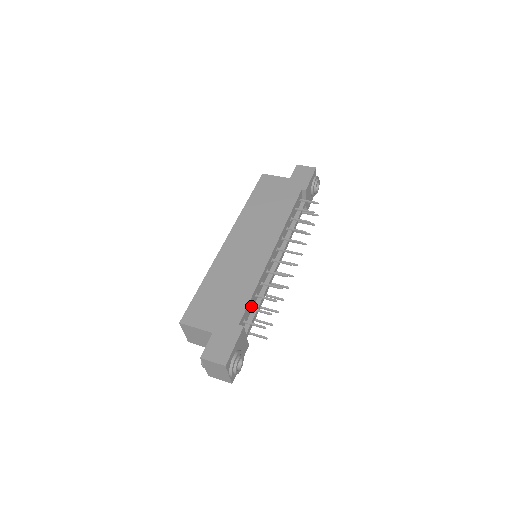
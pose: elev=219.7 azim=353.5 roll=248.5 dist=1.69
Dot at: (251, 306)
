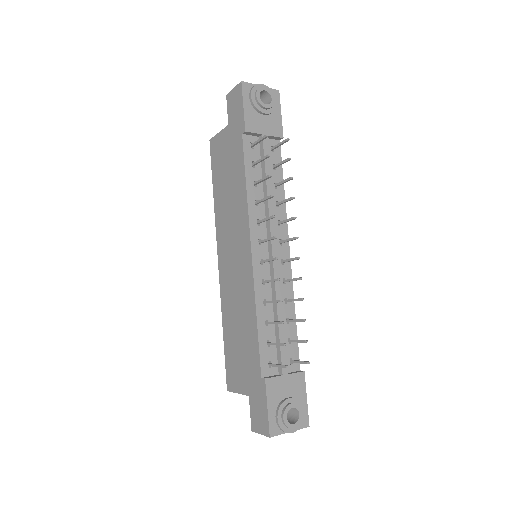
Dot at: (269, 338)
